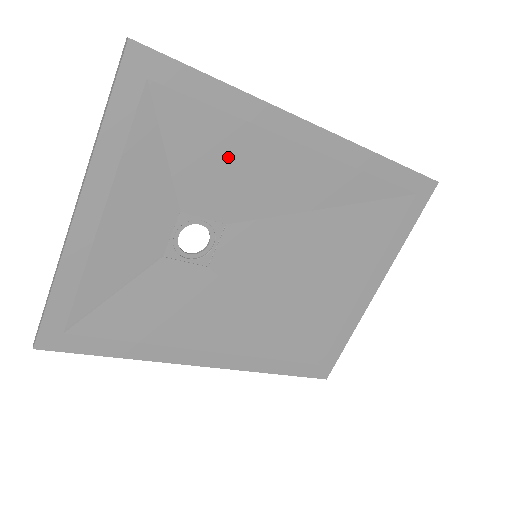
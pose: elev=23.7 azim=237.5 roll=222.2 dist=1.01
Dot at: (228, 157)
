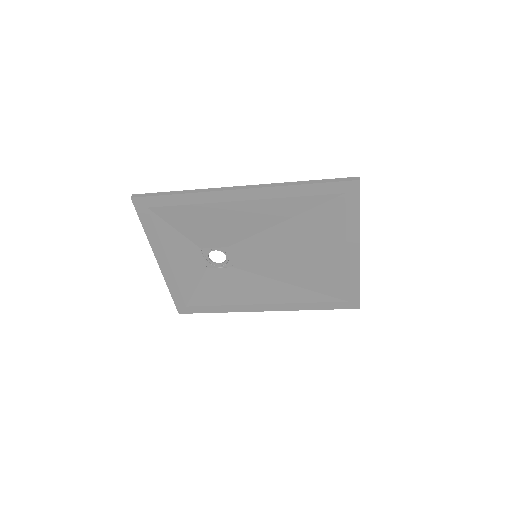
Dot at: (205, 221)
